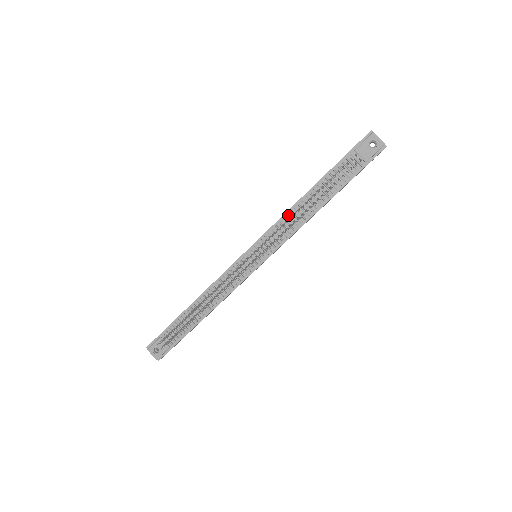
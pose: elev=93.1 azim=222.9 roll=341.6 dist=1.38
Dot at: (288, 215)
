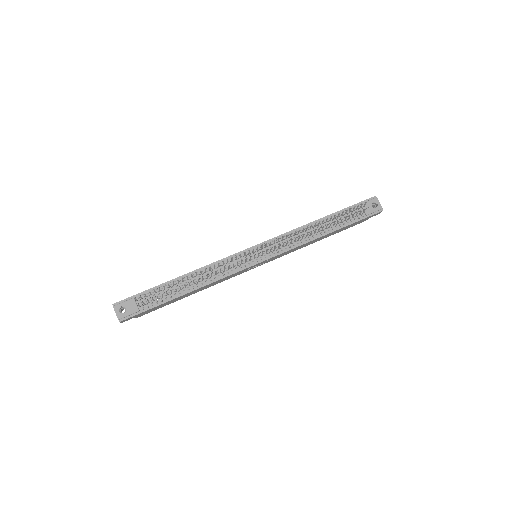
Dot at: (297, 231)
